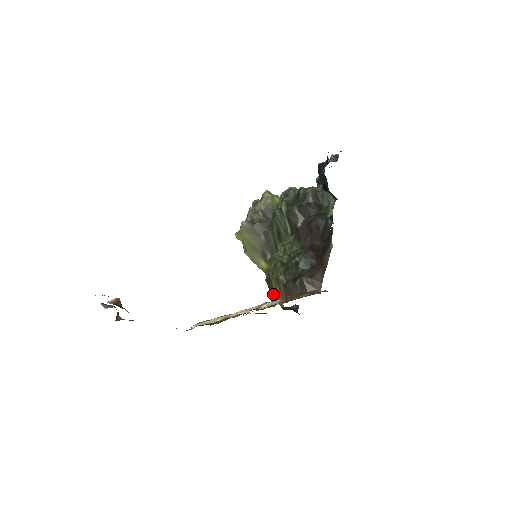
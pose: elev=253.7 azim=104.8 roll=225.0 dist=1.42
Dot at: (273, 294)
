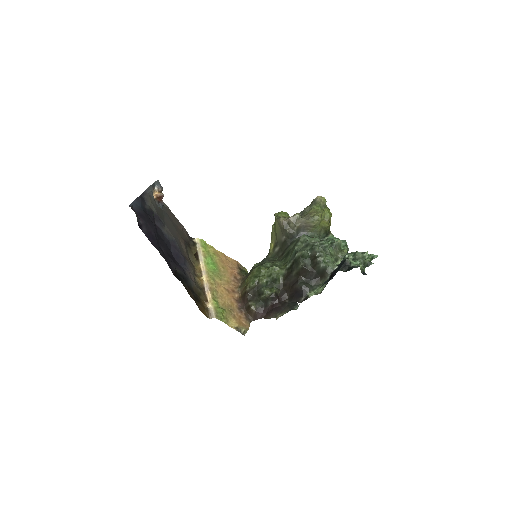
Dot at: (244, 281)
